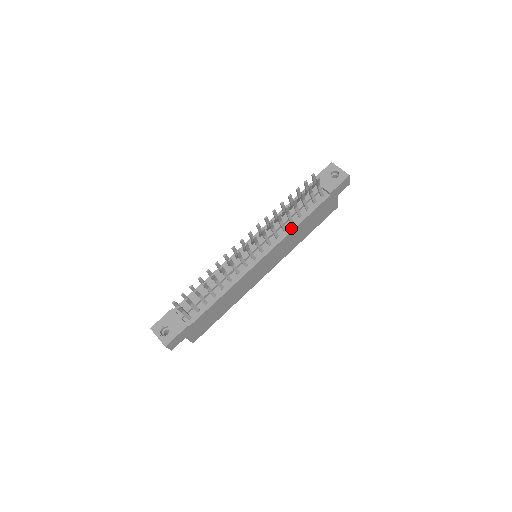
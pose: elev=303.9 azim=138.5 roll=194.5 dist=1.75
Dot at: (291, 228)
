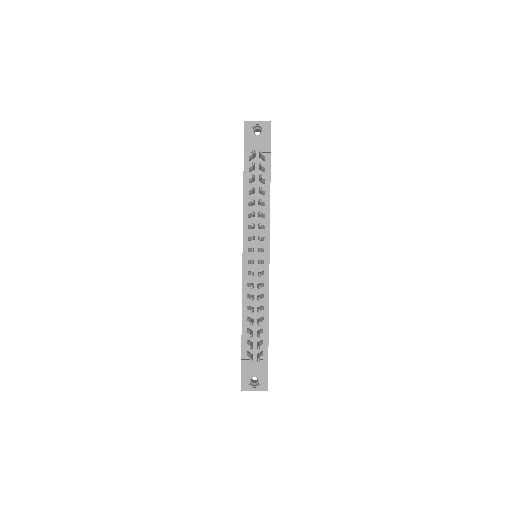
Dot at: (267, 210)
